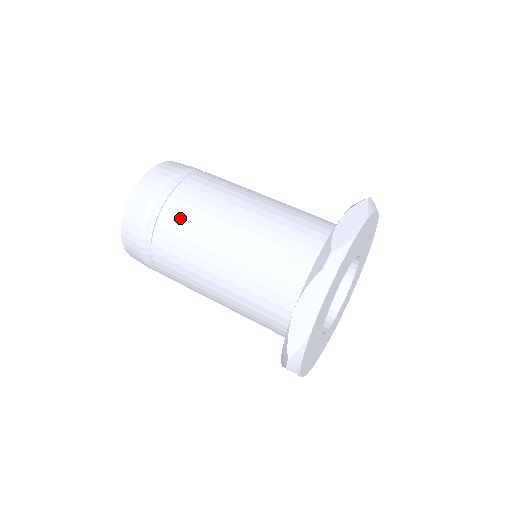
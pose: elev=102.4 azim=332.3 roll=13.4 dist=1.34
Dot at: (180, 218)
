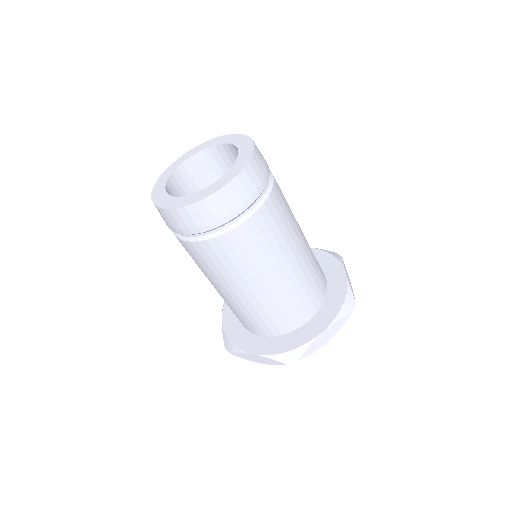
Dot at: (222, 254)
